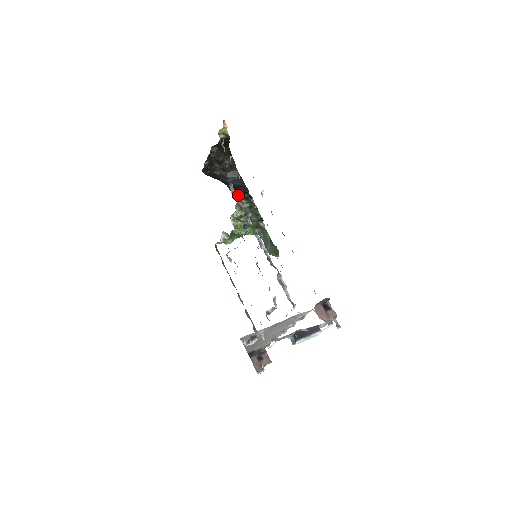
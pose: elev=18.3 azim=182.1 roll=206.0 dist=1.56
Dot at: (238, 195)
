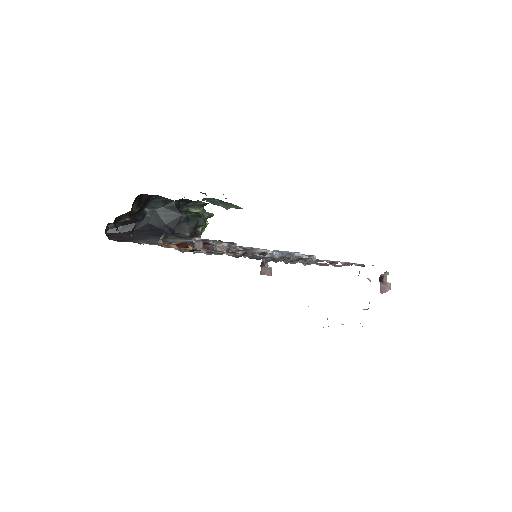
Dot at: (193, 231)
